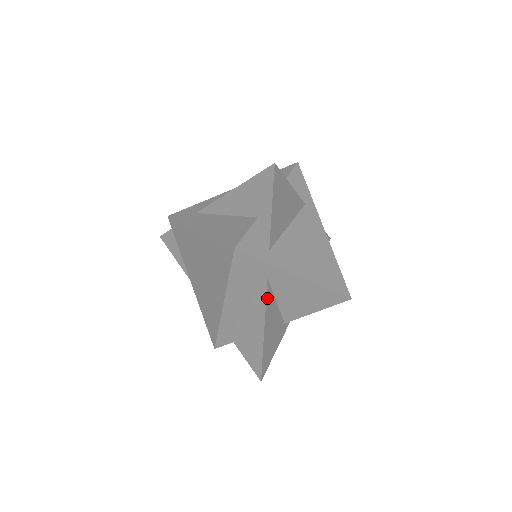
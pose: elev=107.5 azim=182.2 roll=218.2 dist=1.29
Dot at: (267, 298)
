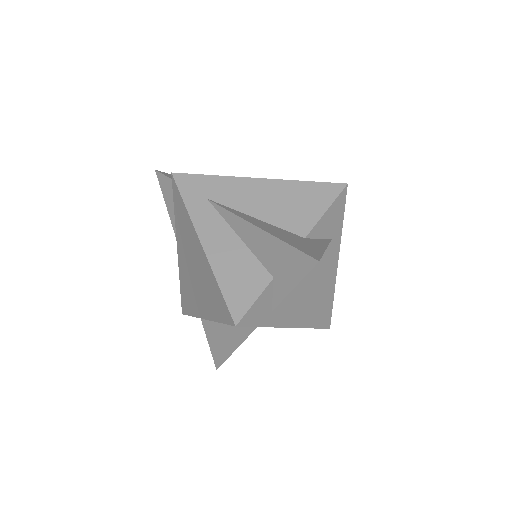
Dot at: (250, 333)
